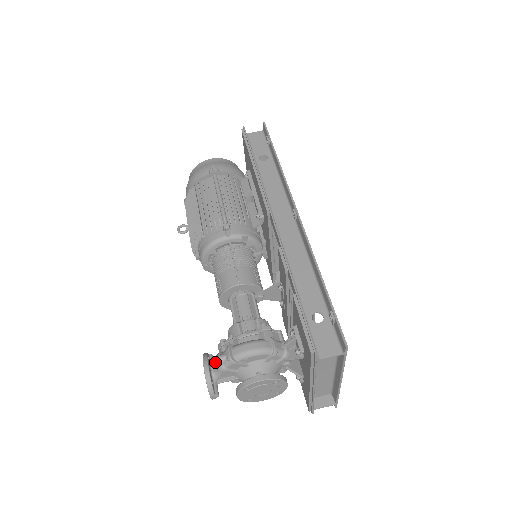
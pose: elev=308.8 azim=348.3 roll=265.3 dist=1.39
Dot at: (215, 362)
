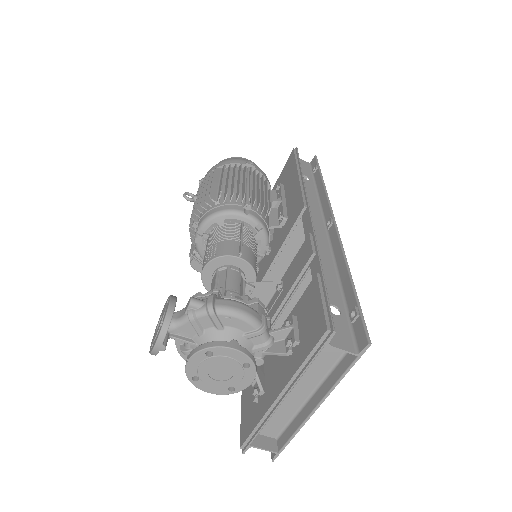
Dot at: (182, 309)
